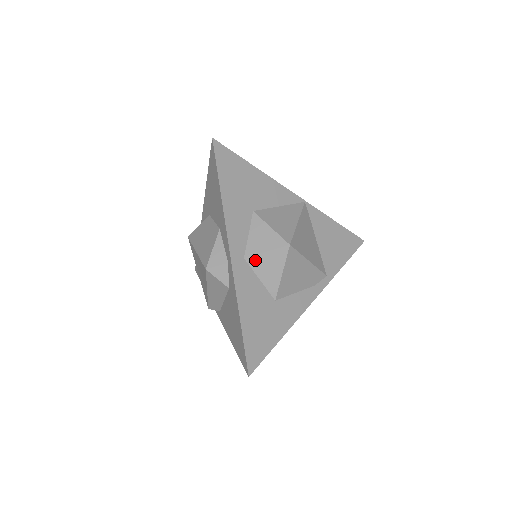
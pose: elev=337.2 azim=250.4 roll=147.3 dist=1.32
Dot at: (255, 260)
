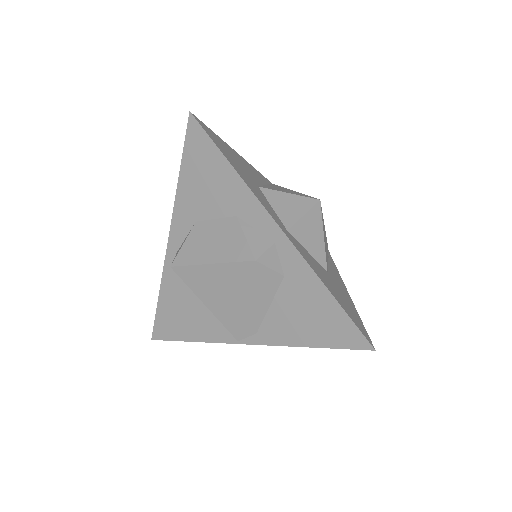
Dot at: (297, 229)
